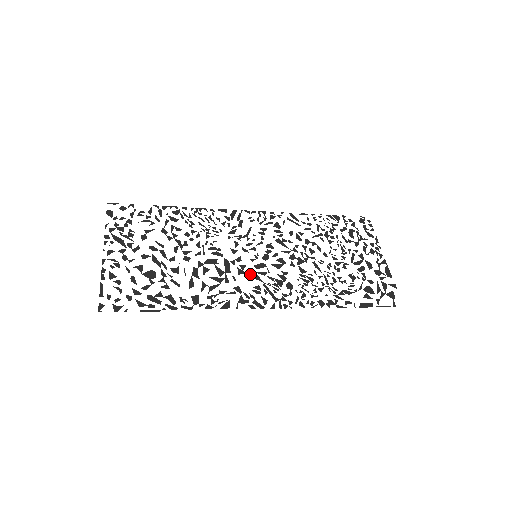
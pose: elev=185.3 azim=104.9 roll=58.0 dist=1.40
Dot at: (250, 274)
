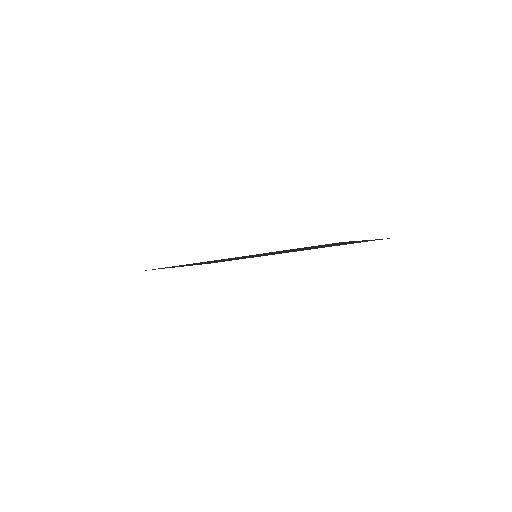
Dot at: occluded
